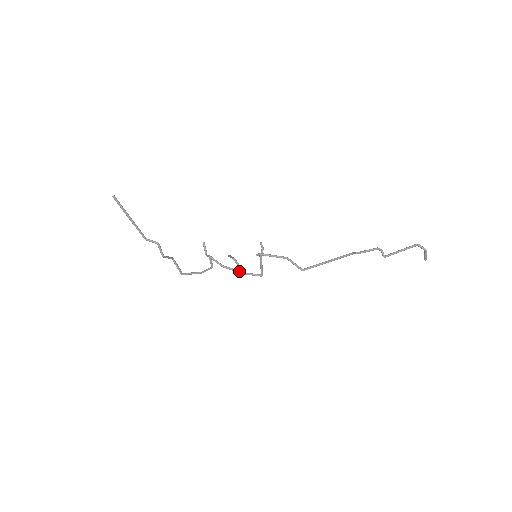
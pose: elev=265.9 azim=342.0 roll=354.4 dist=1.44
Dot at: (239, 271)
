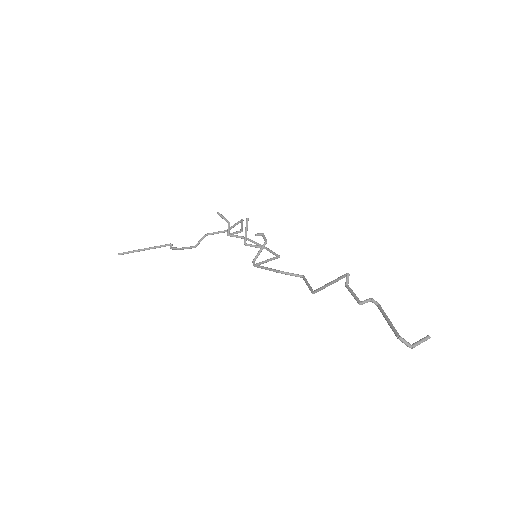
Dot at: (260, 246)
